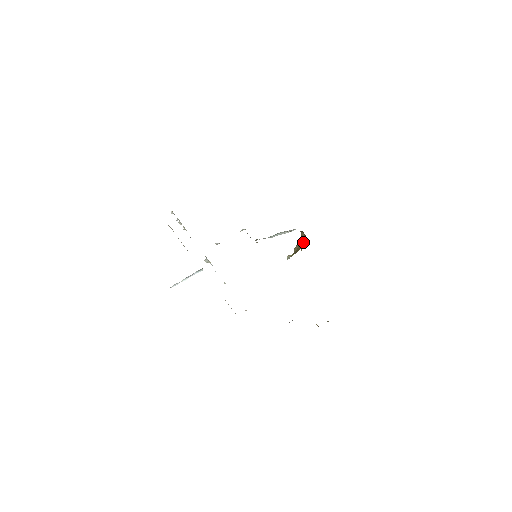
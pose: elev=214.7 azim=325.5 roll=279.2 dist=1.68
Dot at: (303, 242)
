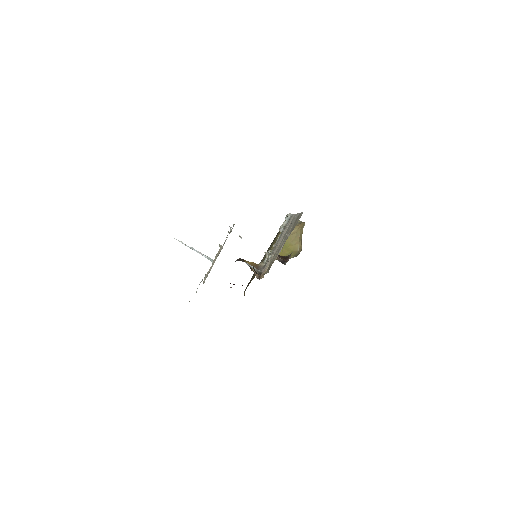
Dot at: (295, 246)
